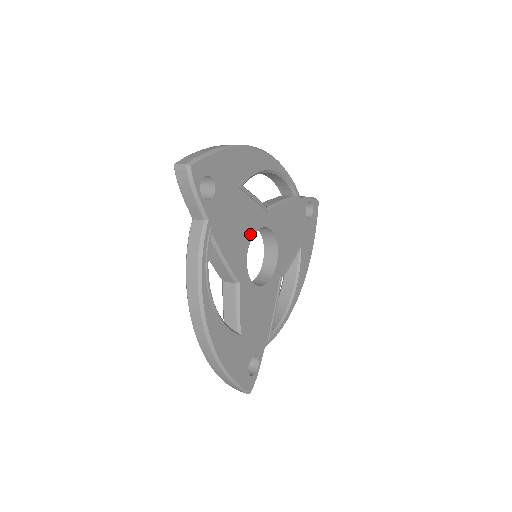
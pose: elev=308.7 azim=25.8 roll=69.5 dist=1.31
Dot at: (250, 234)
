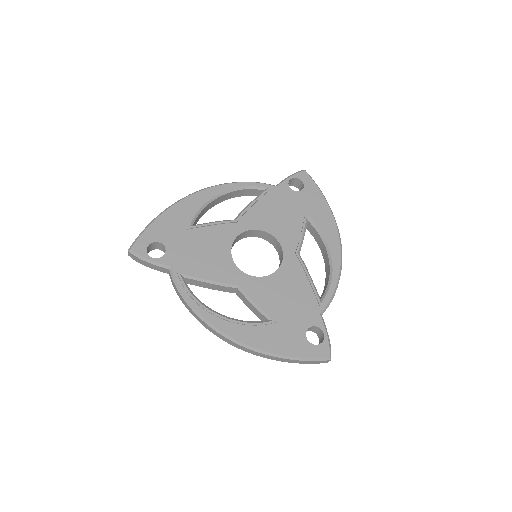
Dot at: (227, 248)
